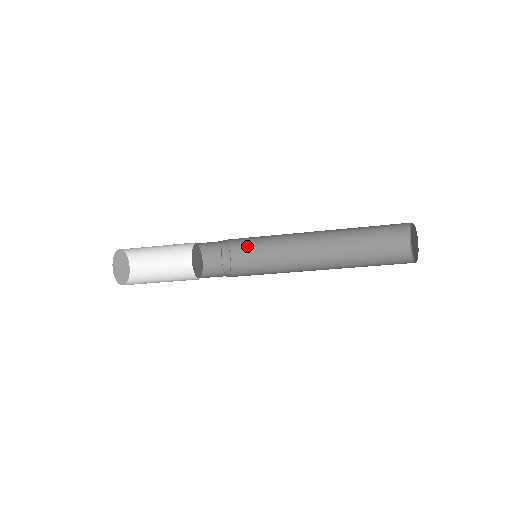
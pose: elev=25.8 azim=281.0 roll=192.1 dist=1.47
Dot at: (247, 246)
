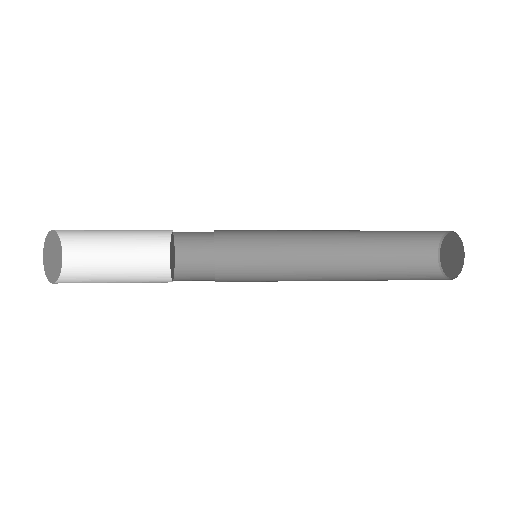
Dot at: (240, 236)
